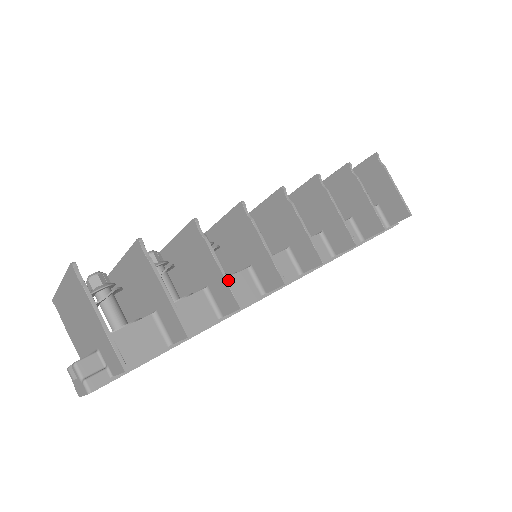
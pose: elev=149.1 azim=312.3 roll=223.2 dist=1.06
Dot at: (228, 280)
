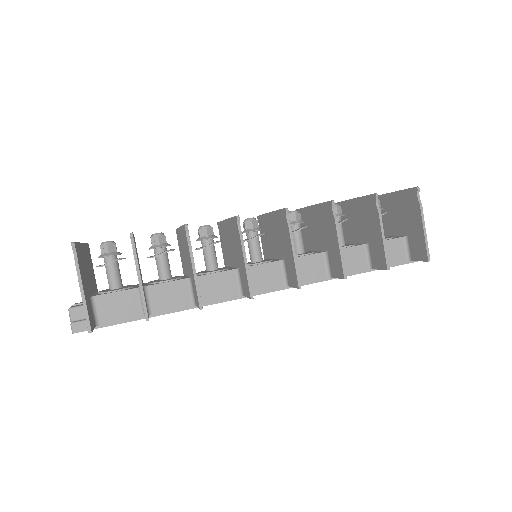
Dot at: (197, 283)
